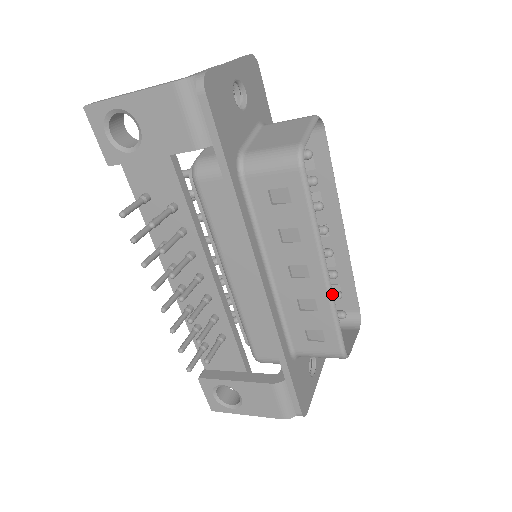
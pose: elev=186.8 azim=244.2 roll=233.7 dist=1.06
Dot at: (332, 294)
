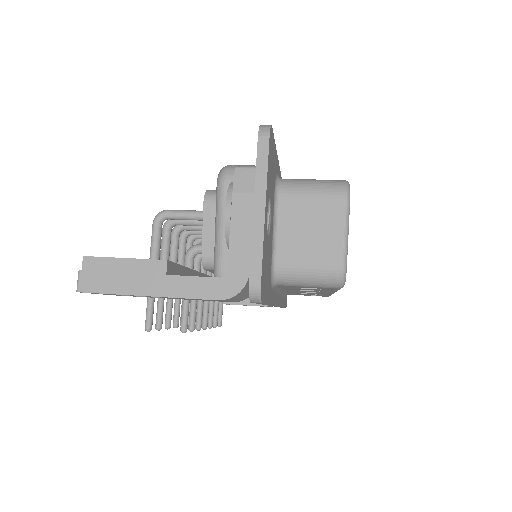
Dot at: occluded
